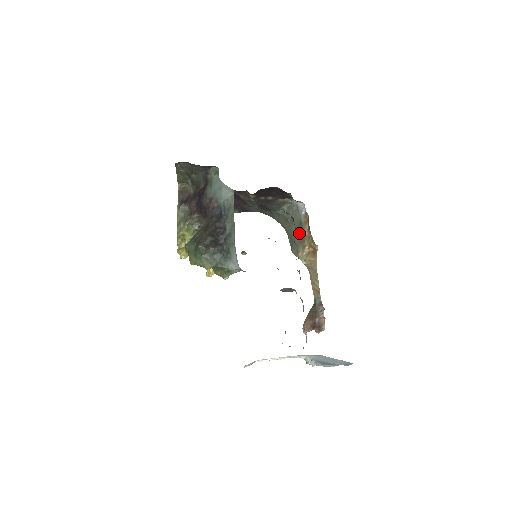
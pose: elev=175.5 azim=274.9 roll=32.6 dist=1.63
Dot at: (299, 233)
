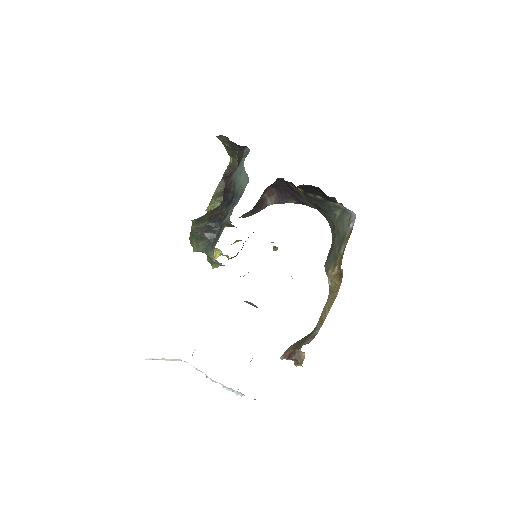
Dot at: (337, 248)
